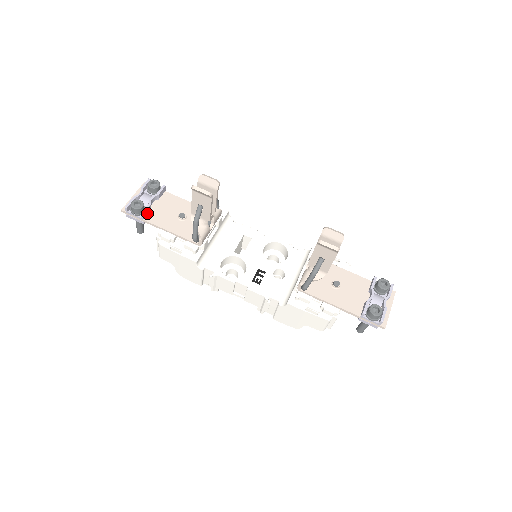
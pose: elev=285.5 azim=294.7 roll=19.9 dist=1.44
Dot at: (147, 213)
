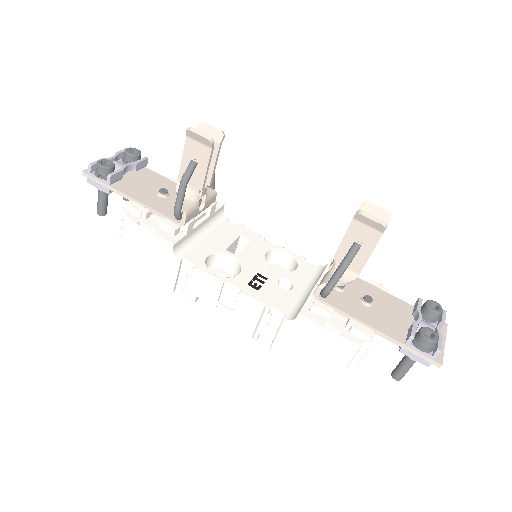
Dot at: (116, 180)
